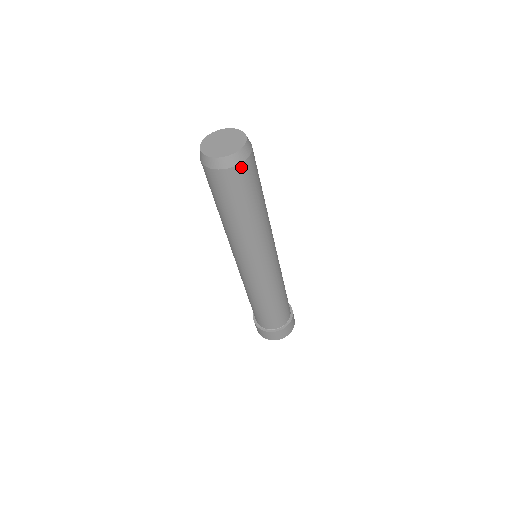
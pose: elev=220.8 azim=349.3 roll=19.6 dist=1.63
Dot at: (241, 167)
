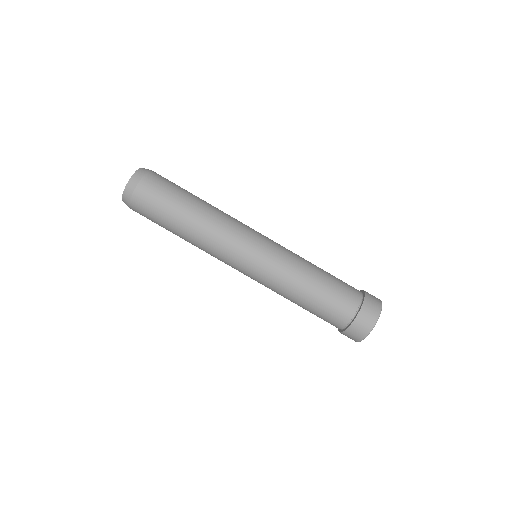
Dot at: (139, 189)
